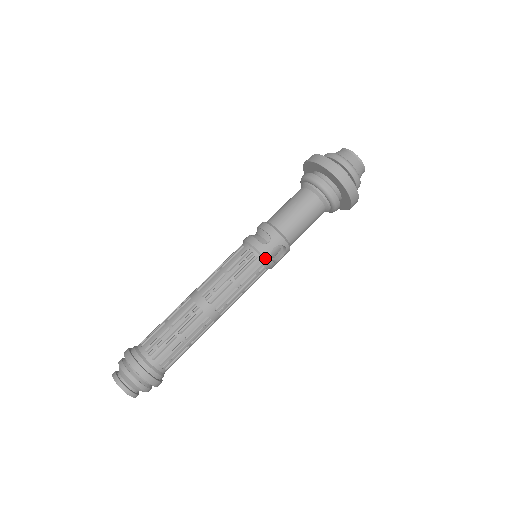
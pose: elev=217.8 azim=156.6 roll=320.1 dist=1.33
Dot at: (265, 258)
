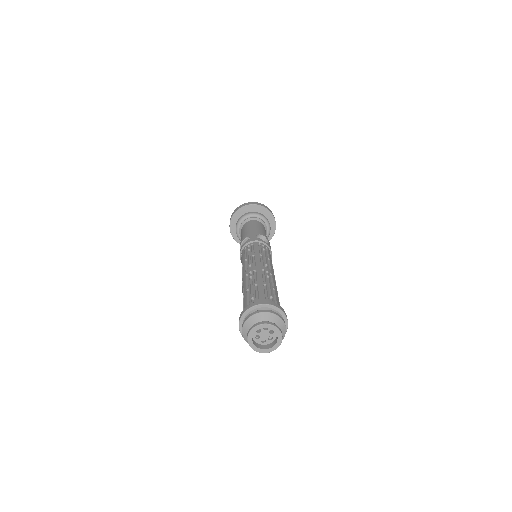
Dot at: (257, 241)
